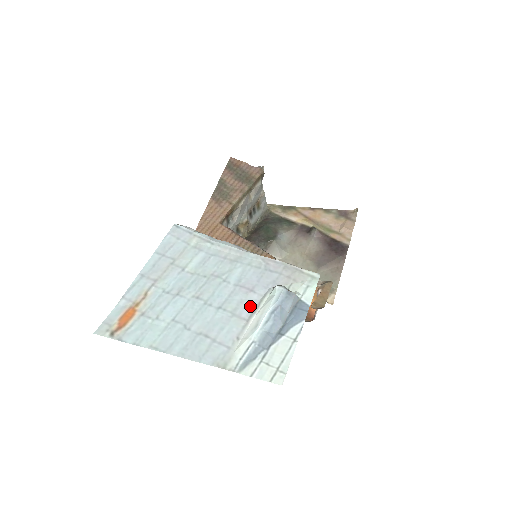
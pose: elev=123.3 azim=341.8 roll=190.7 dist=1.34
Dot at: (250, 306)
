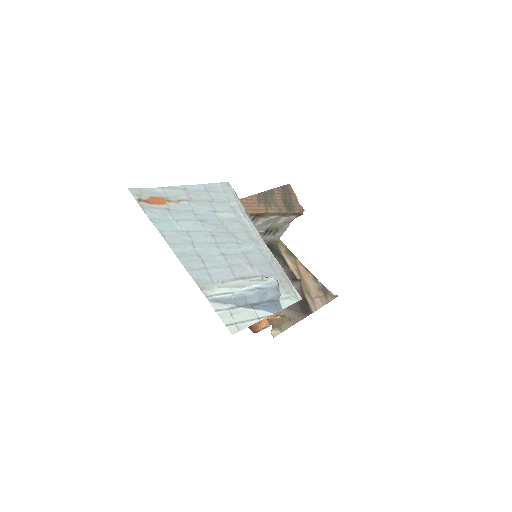
Dot at: (244, 273)
